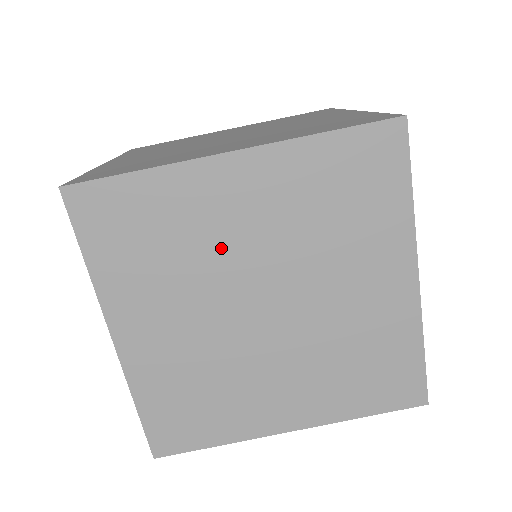
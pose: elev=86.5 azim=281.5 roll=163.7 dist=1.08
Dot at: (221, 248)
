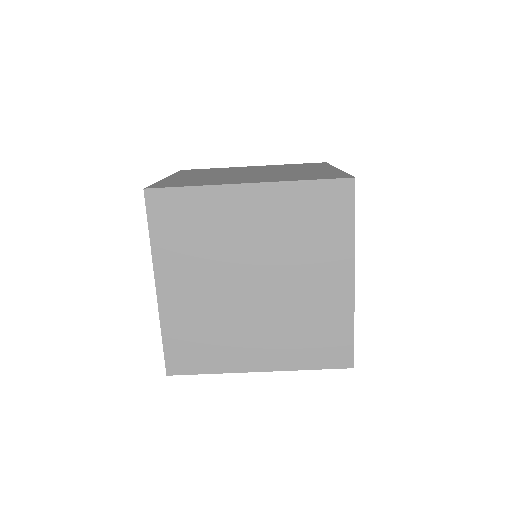
Dot at: (233, 240)
